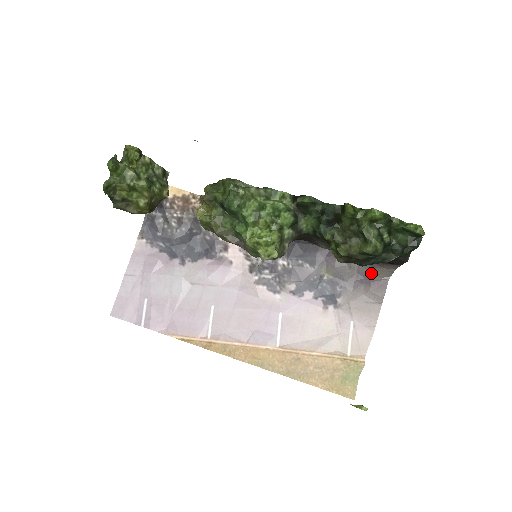
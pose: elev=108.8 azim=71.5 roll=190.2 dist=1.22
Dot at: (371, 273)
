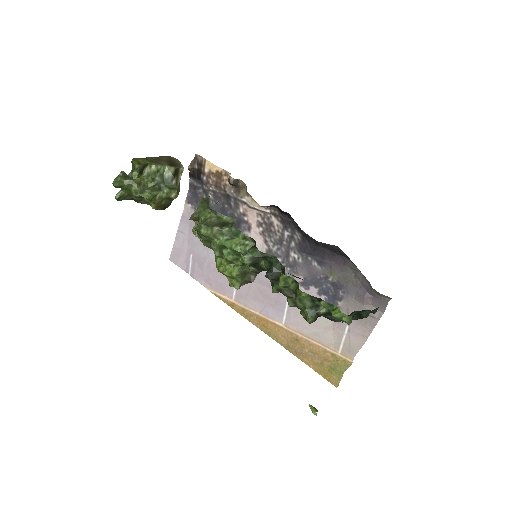
Dot at: (372, 290)
